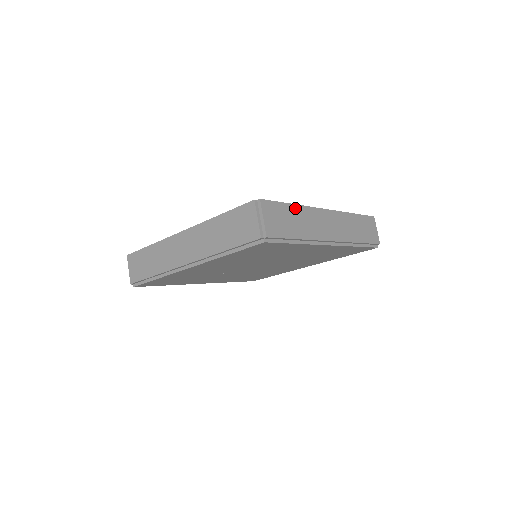
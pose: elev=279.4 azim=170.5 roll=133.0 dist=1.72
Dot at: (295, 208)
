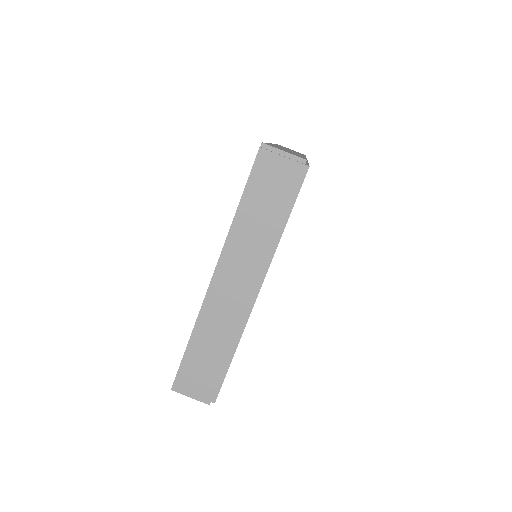
Dot at: occluded
